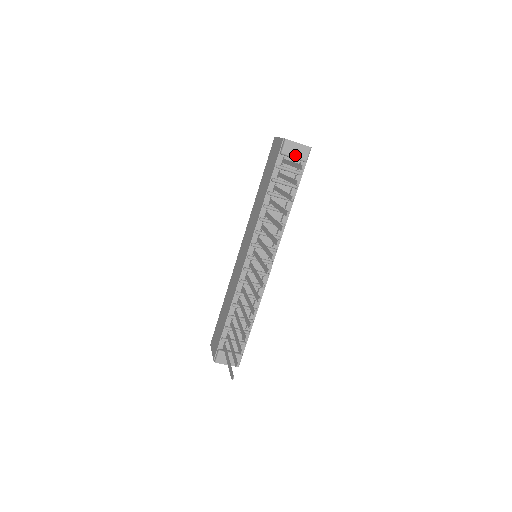
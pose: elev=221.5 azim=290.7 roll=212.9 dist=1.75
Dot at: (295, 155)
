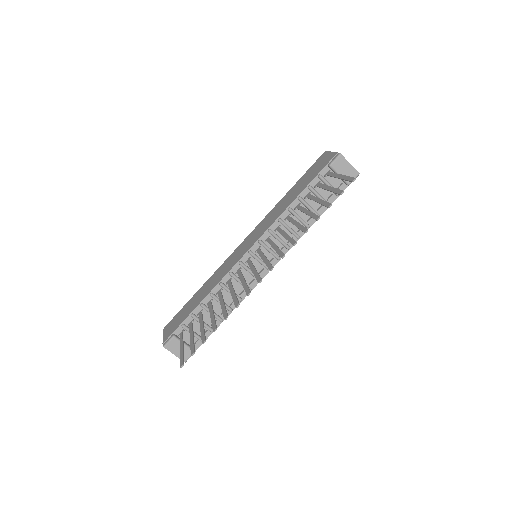
Dot at: (342, 173)
